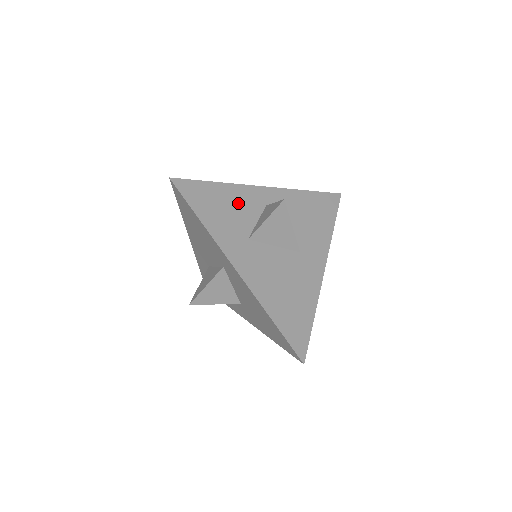
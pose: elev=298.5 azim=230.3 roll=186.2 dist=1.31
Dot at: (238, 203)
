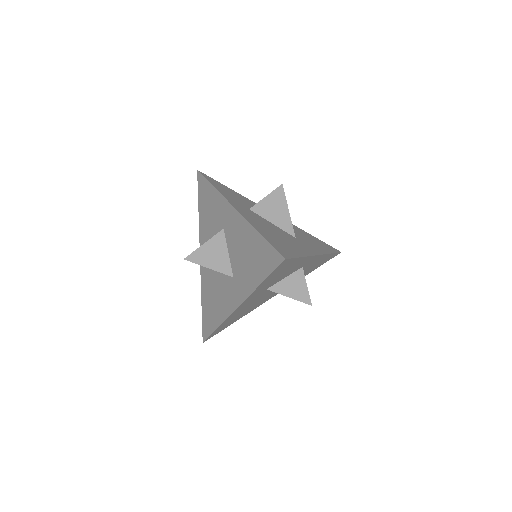
Dot at: (246, 201)
